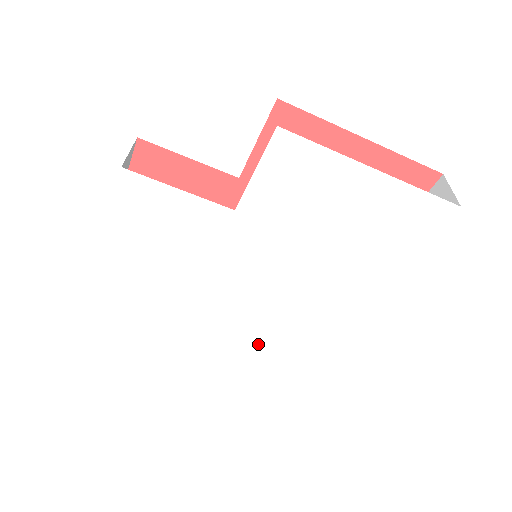
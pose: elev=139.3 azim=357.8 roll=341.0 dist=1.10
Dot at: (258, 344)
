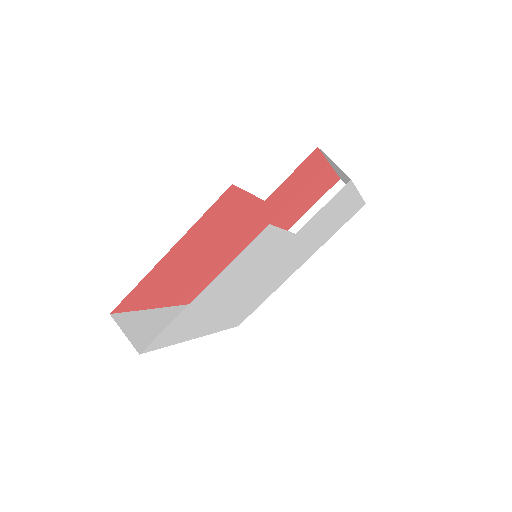
Dot at: (231, 320)
